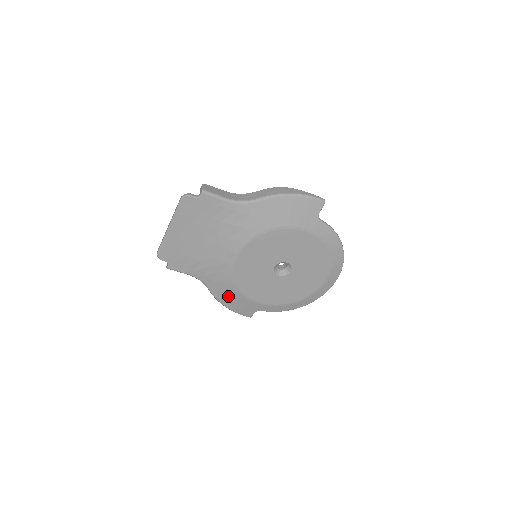
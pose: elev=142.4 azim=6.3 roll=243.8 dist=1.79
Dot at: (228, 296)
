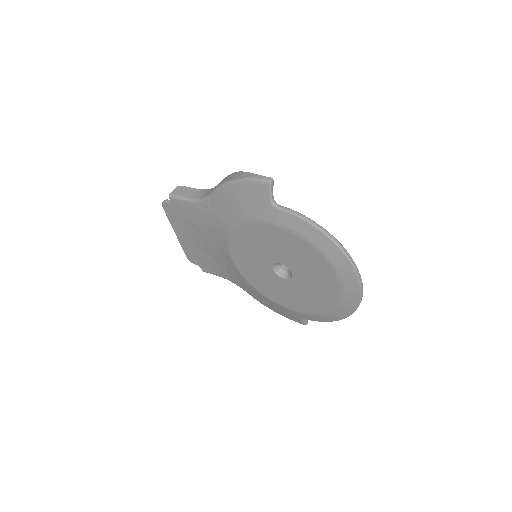
Dot at: (263, 300)
